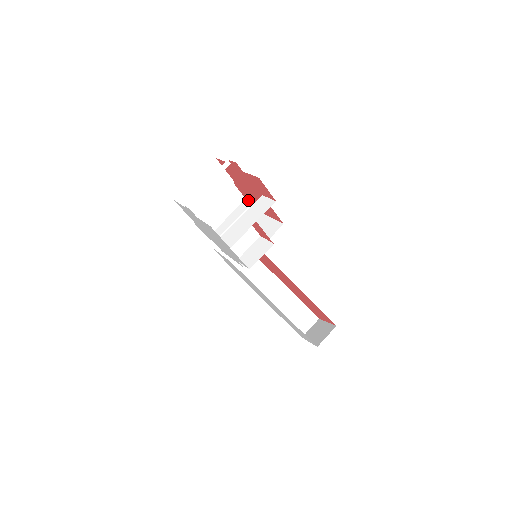
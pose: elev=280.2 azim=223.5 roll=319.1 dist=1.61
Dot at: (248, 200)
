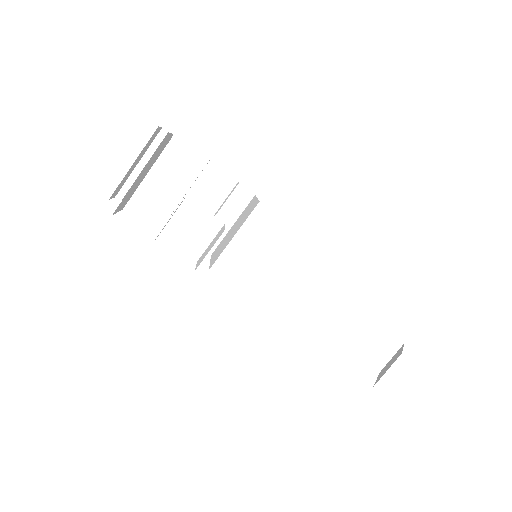
Dot at: (238, 182)
